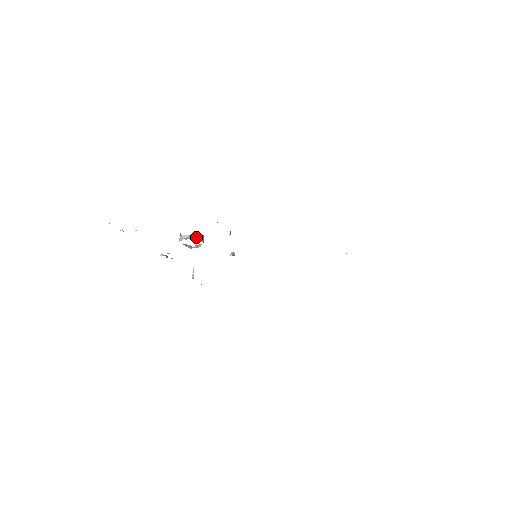
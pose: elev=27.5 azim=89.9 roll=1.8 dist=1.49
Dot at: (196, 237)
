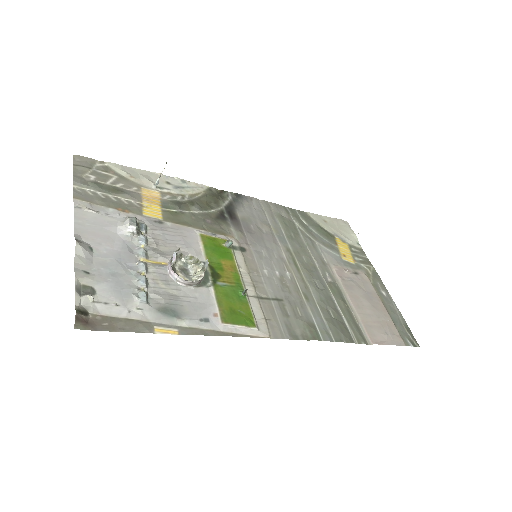
Dot at: (198, 283)
